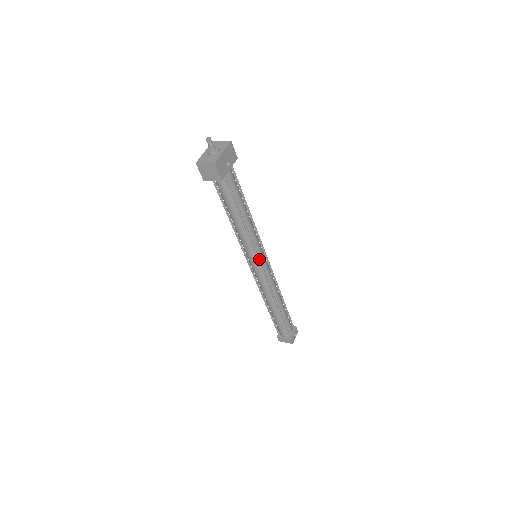
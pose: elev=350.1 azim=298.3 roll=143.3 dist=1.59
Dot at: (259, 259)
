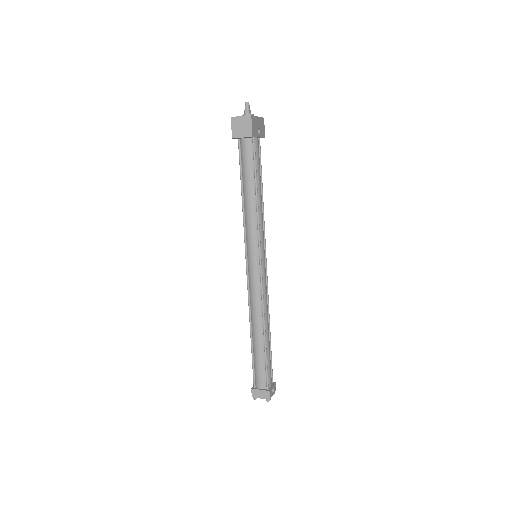
Dot at: (261, 254)
